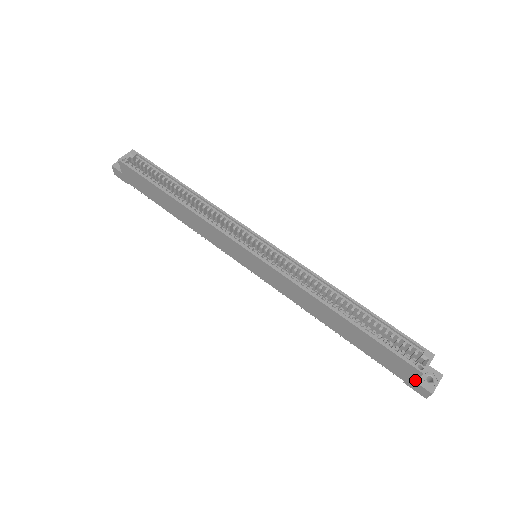
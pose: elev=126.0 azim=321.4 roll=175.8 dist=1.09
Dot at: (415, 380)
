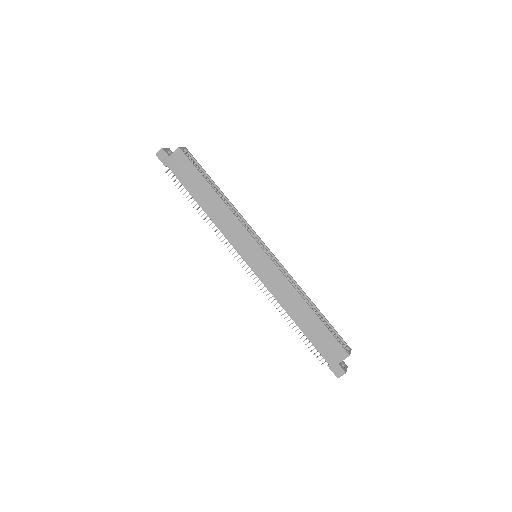
Dot at: (339, 362)
